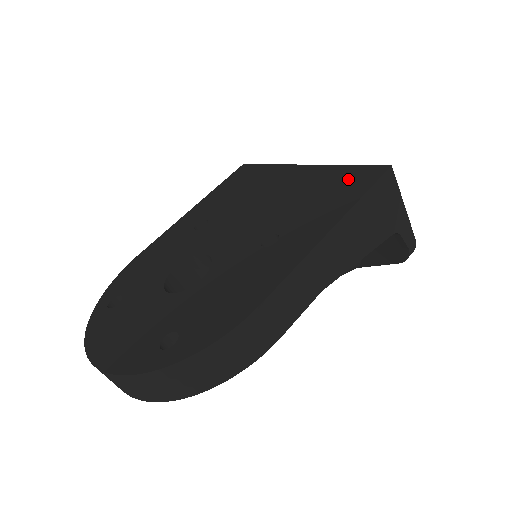
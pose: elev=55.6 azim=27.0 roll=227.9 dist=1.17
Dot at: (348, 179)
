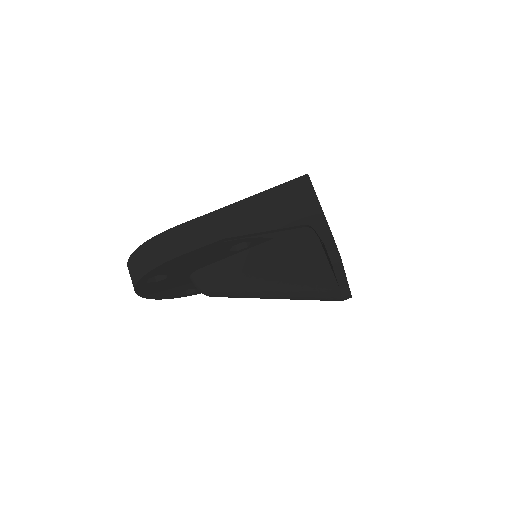
Dot at: occluded
